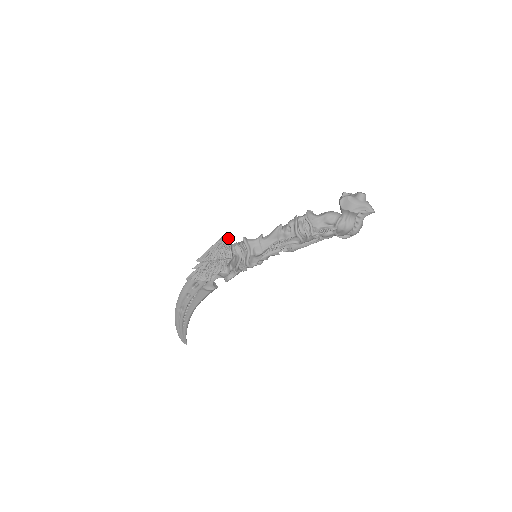
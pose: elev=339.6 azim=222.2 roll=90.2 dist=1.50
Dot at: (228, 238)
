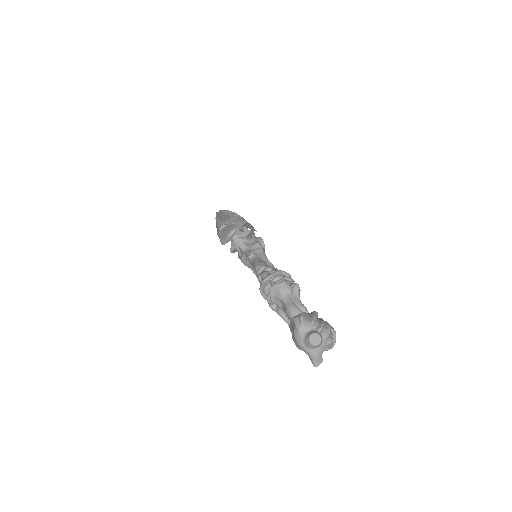
Dot at: (219, 230)
